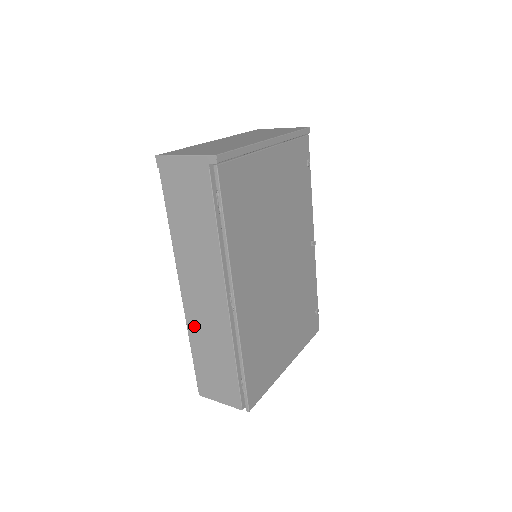
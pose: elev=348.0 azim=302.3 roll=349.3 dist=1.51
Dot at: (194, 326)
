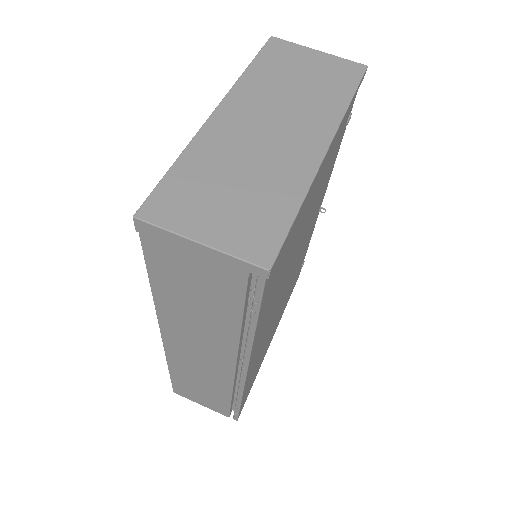
Dot at: (177, 362)
